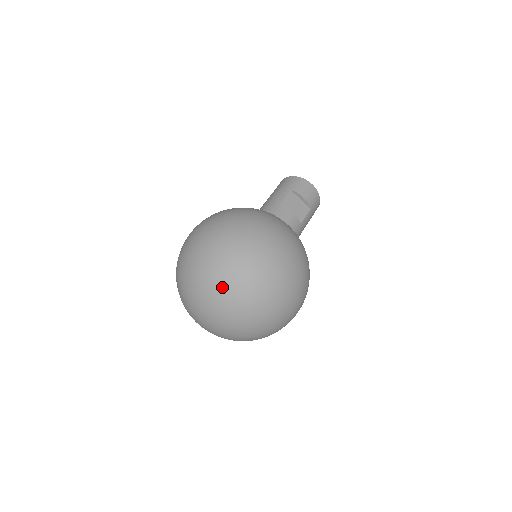
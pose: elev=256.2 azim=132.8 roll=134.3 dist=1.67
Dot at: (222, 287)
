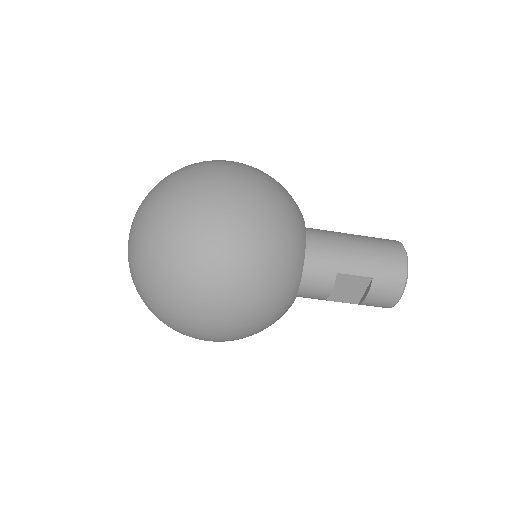
Dot at: (141, 266)
